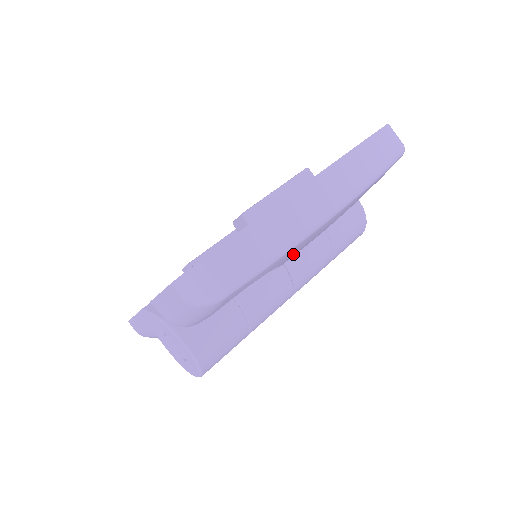
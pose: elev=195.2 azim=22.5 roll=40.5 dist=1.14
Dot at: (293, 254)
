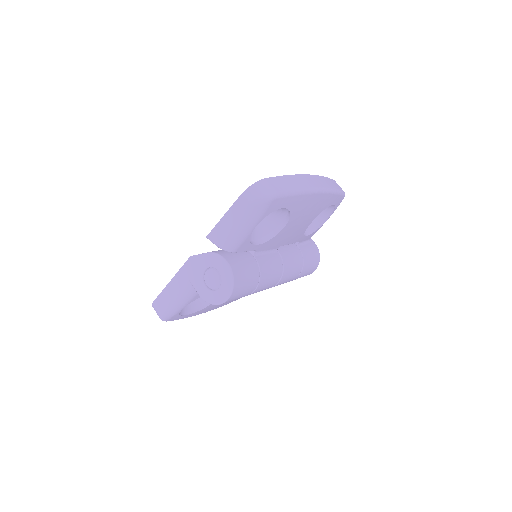
Dot at: (297, 211)
